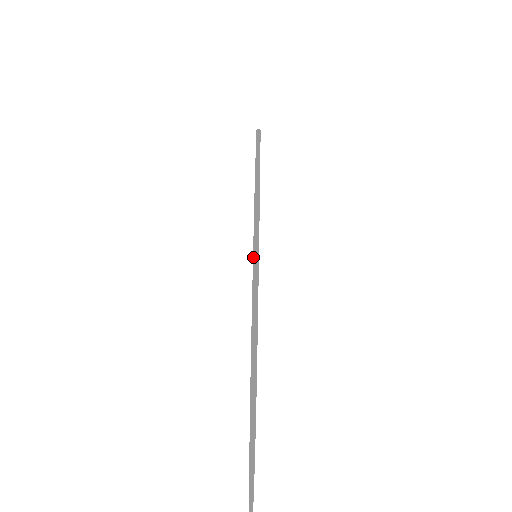
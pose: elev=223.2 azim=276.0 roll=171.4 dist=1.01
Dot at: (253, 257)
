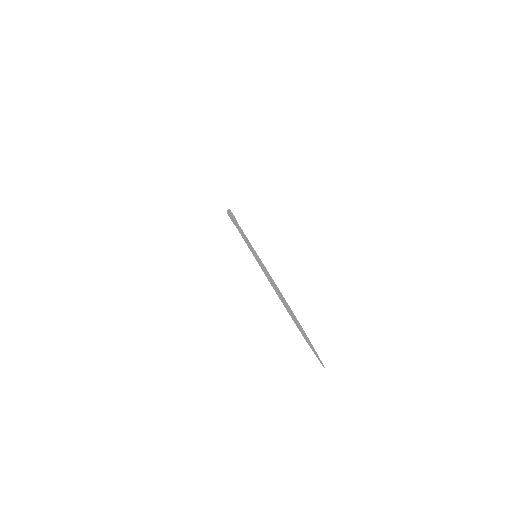
Dot at: (255, 255)
